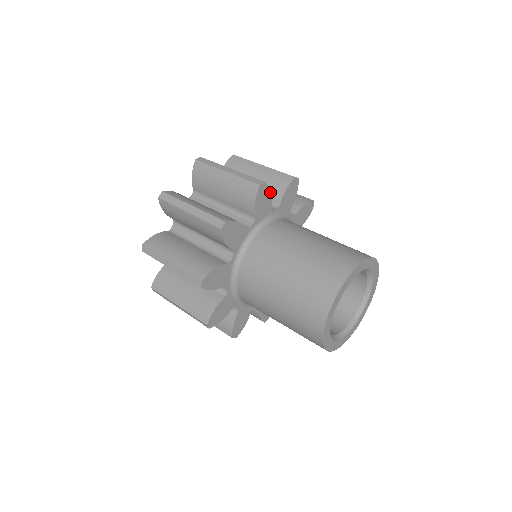
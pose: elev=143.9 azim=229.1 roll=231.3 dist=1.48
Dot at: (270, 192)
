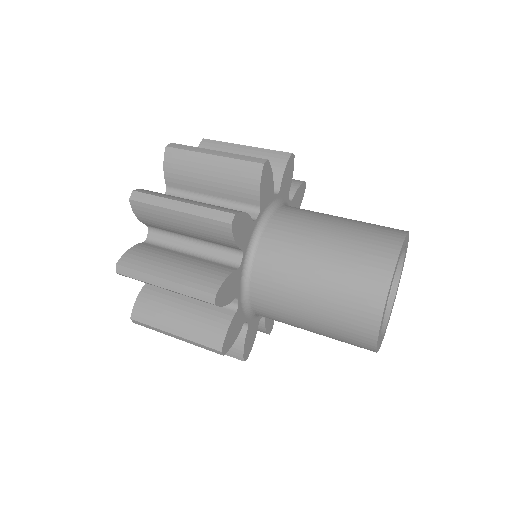
Dot at: (272, 173)
